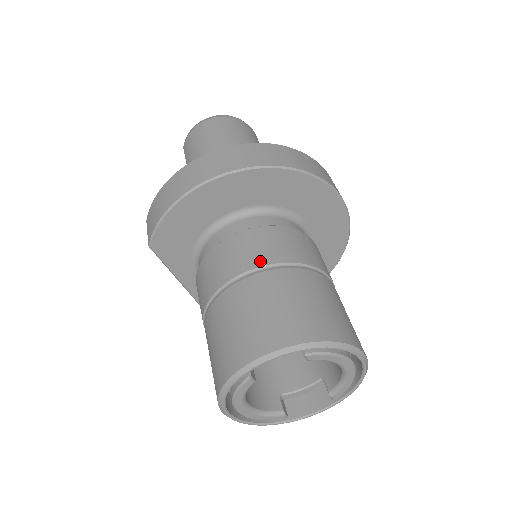
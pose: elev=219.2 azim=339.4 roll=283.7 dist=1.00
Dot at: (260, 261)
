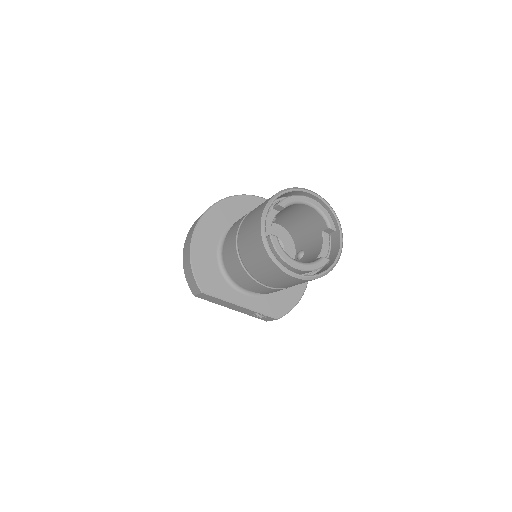
Dot at: (239, 223)
